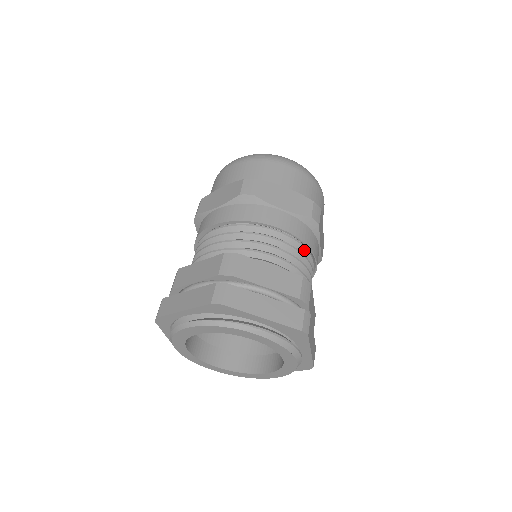
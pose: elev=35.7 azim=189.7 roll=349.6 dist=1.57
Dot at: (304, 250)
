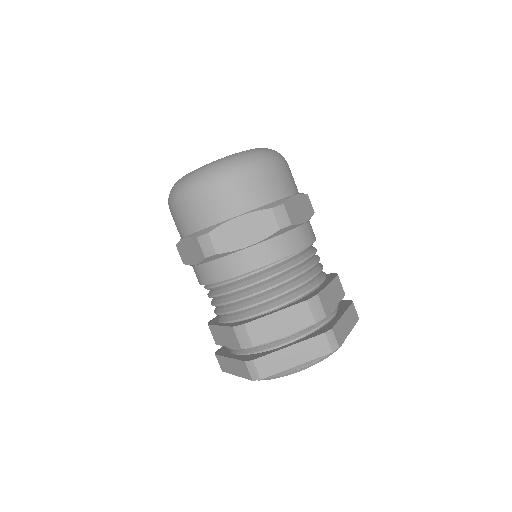
Dot at: occluded
